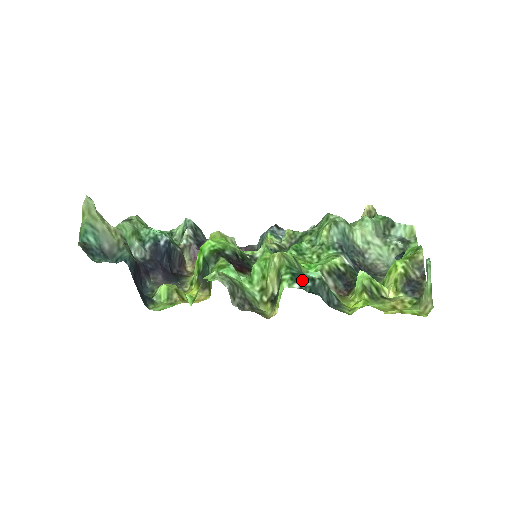
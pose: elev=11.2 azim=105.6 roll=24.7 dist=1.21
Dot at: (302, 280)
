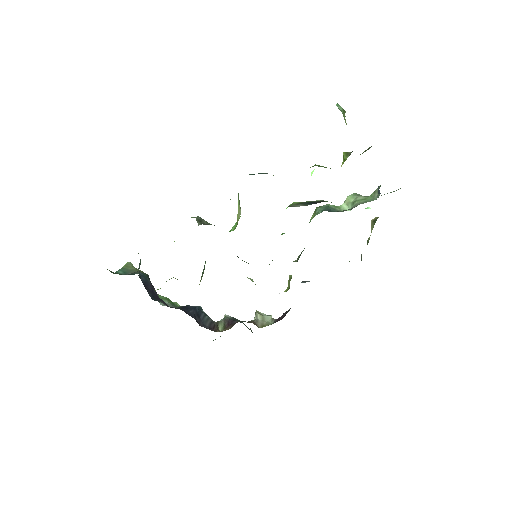
Dot at: occluded
